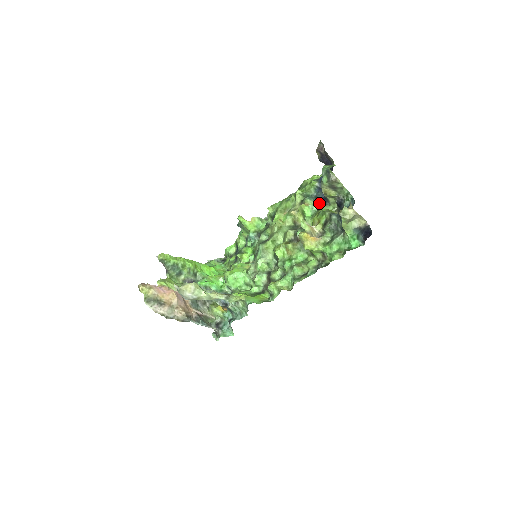
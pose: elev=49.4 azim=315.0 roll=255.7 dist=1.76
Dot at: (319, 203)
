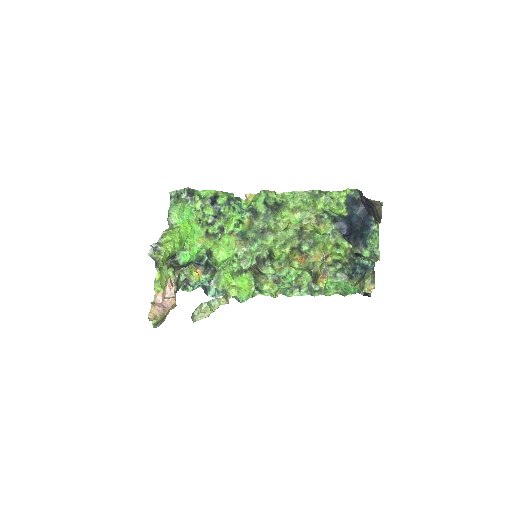
Dot at: (336, 229)
